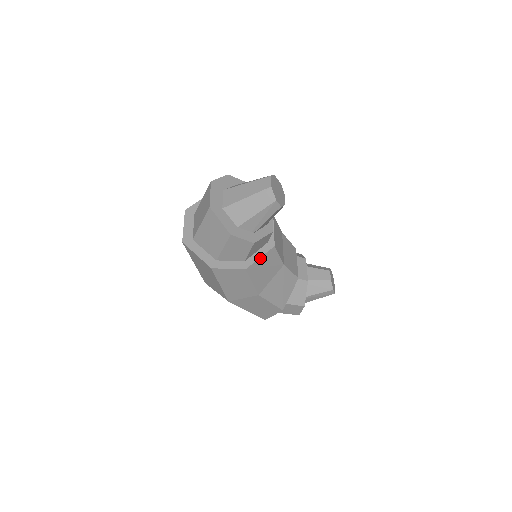
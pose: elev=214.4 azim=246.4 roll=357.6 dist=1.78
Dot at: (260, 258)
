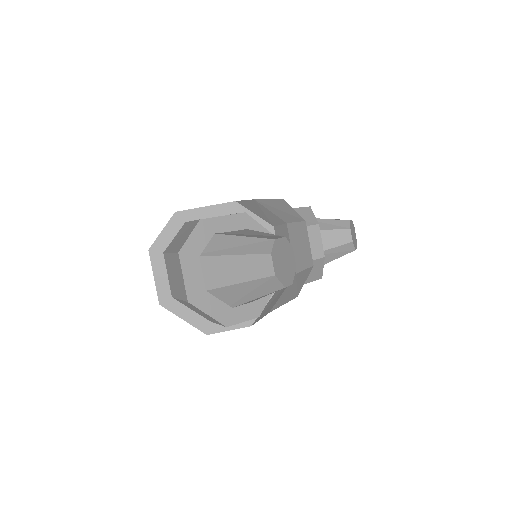
Dot at: (267, 303)
